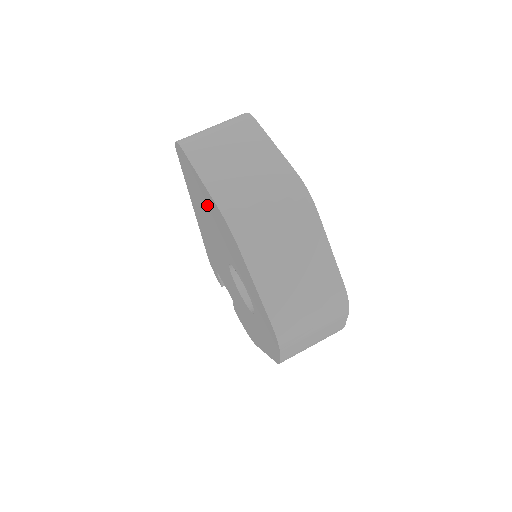
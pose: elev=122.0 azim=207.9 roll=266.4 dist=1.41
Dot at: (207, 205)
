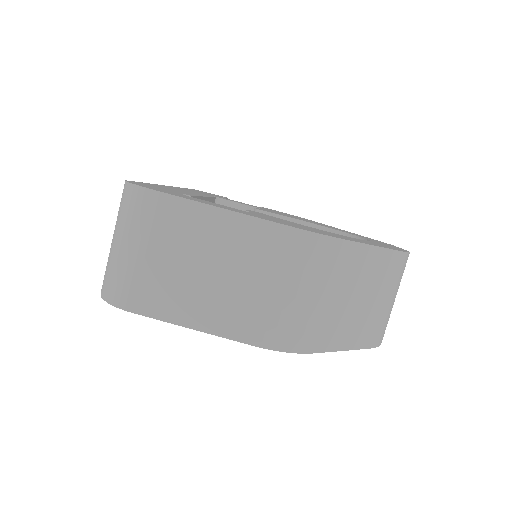
Dot at: occluded
